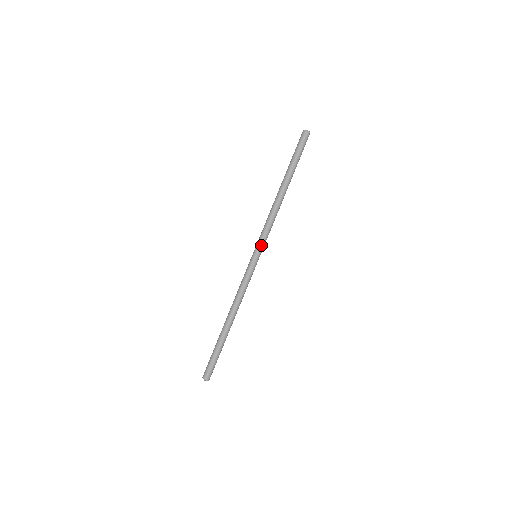
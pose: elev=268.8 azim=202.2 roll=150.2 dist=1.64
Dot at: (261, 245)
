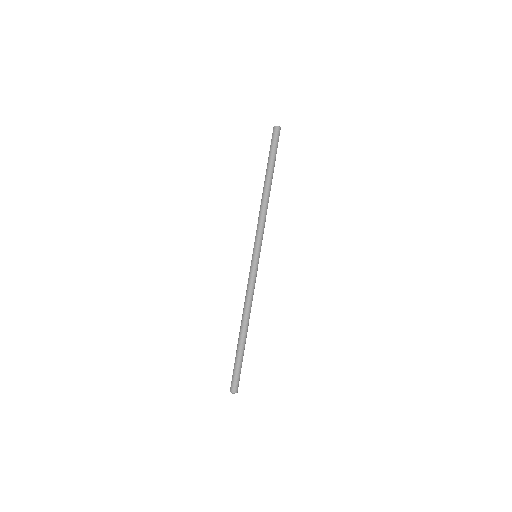
Dot at: (256, 243)
